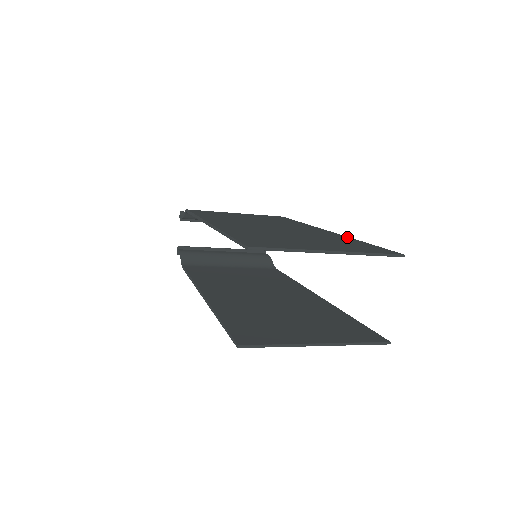
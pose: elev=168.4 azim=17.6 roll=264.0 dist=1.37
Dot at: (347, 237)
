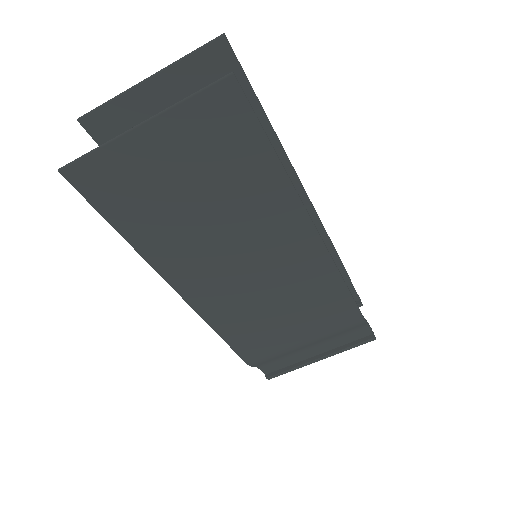
Dot at: (271, 132)
